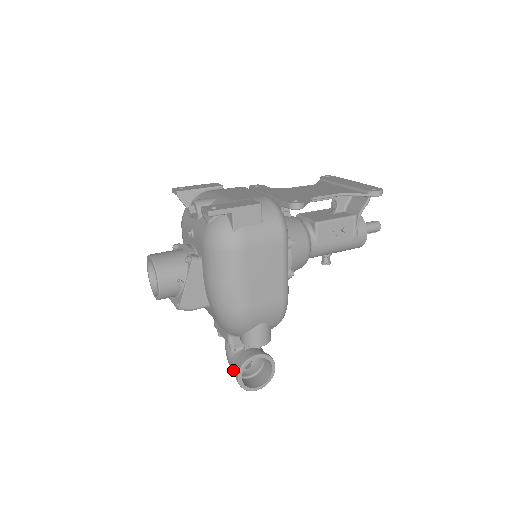
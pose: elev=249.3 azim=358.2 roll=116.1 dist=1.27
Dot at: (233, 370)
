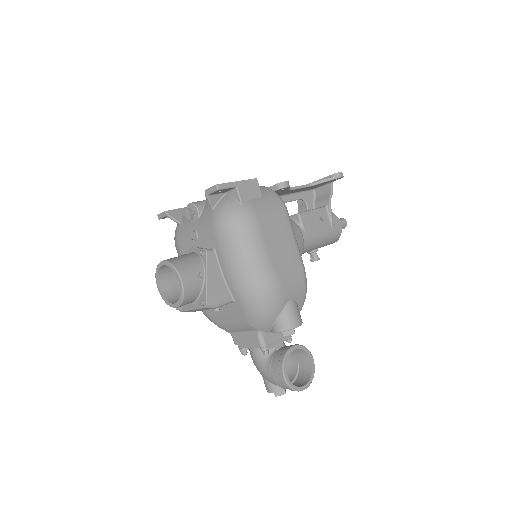
Dot at: (273, 375)
